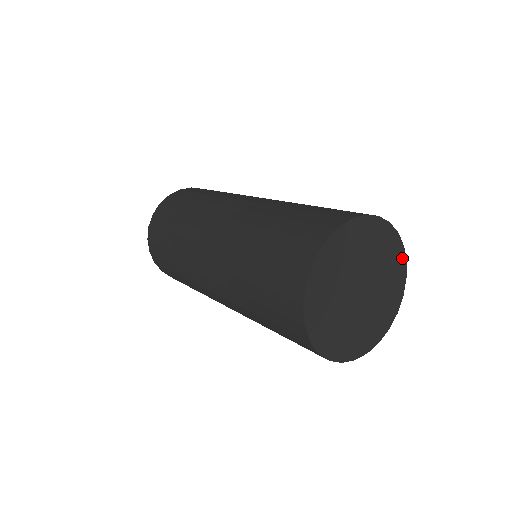
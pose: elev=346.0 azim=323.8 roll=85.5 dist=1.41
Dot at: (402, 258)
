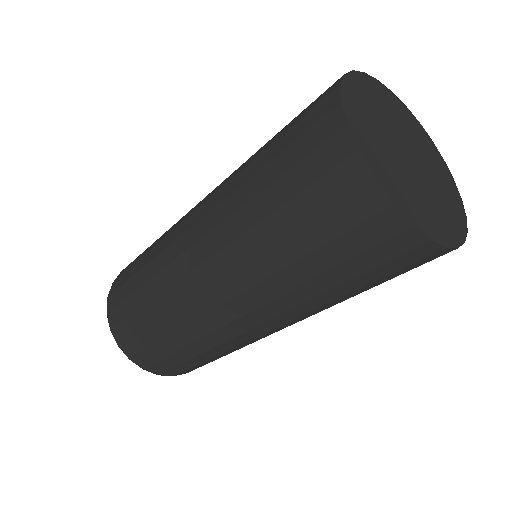
Dot at: (426, 135)
